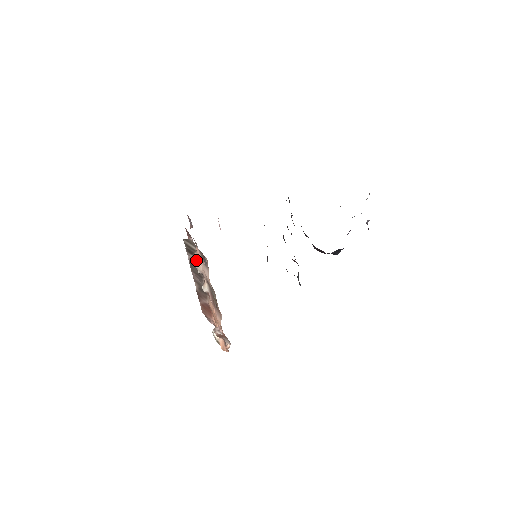
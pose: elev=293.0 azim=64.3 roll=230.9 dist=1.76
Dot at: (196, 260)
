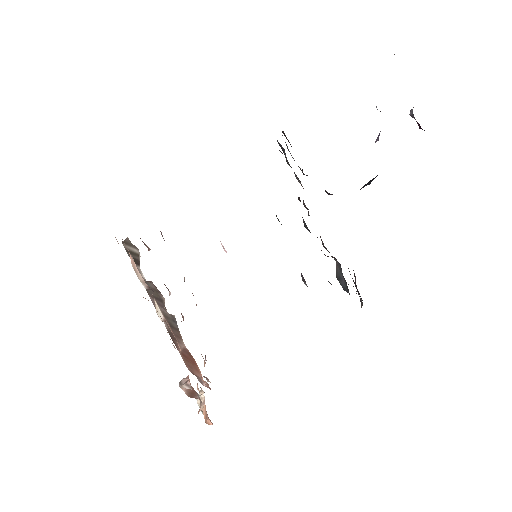
Dot at: (132, 264)
